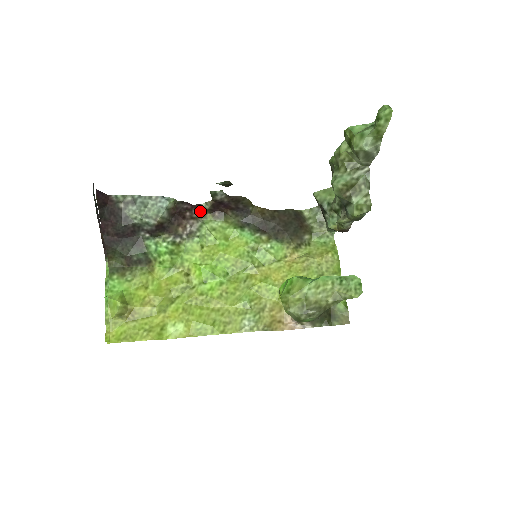
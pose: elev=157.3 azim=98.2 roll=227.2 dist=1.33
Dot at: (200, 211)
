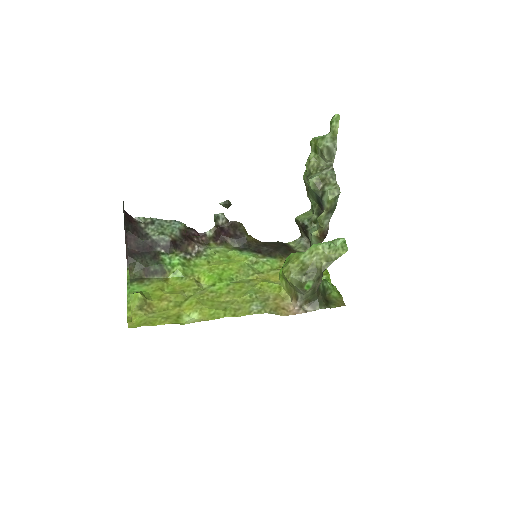
Dot at: (205, 240)
